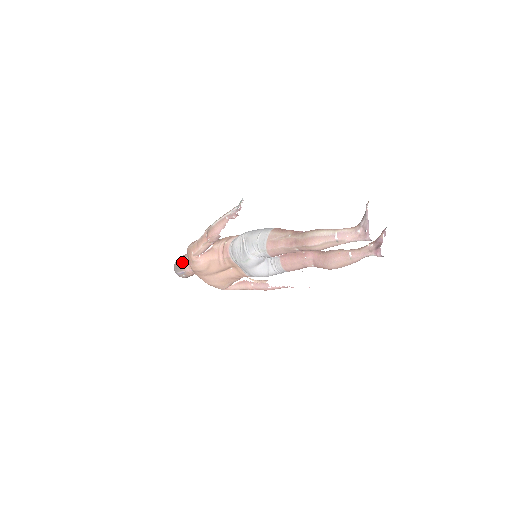
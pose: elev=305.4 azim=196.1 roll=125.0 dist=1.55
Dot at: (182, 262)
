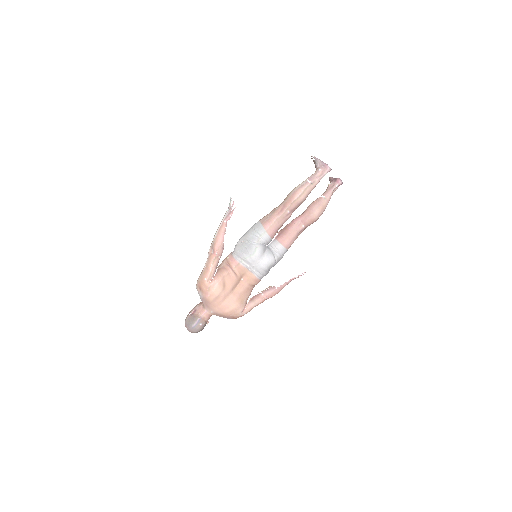
Dot at: (193, 313)
